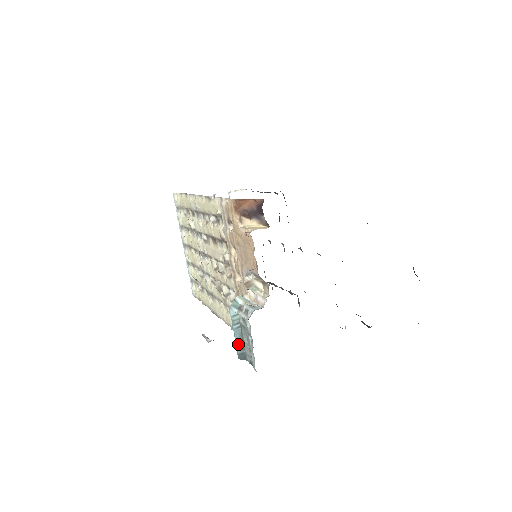
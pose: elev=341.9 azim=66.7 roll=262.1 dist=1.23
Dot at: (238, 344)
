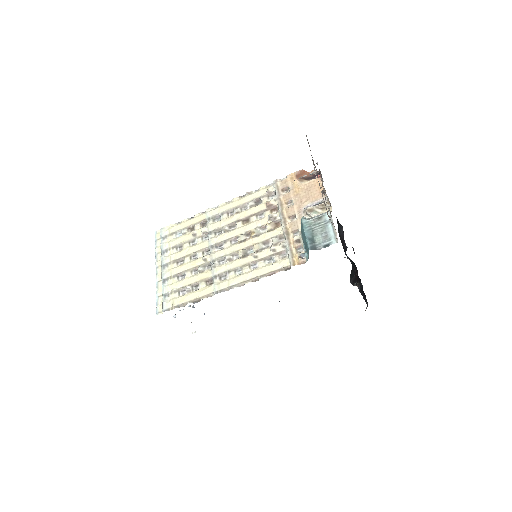
Dot at: (310, 240)
